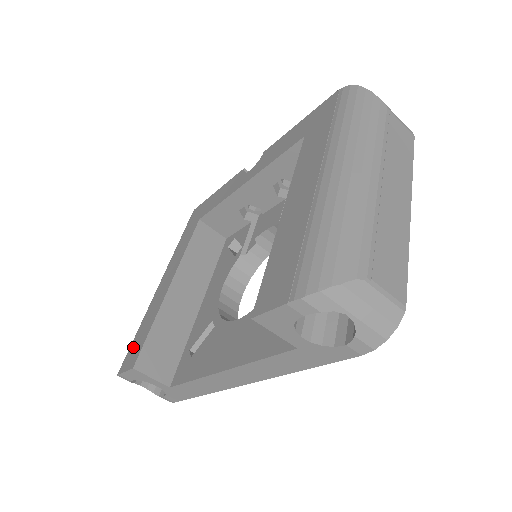
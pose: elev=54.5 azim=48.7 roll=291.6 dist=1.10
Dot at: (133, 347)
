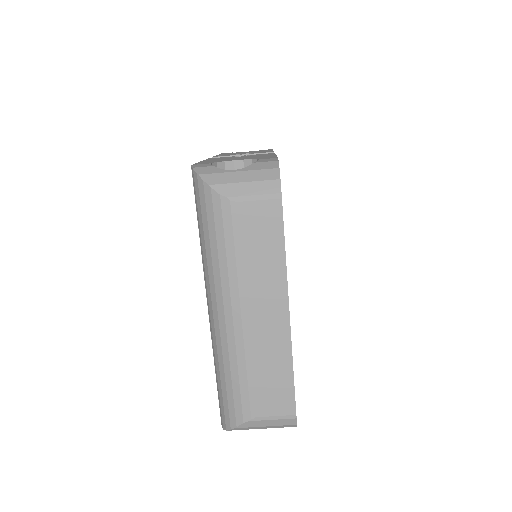
Dot at: occluded
